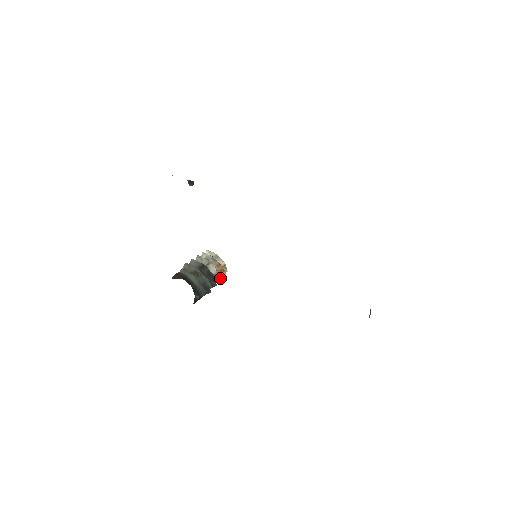
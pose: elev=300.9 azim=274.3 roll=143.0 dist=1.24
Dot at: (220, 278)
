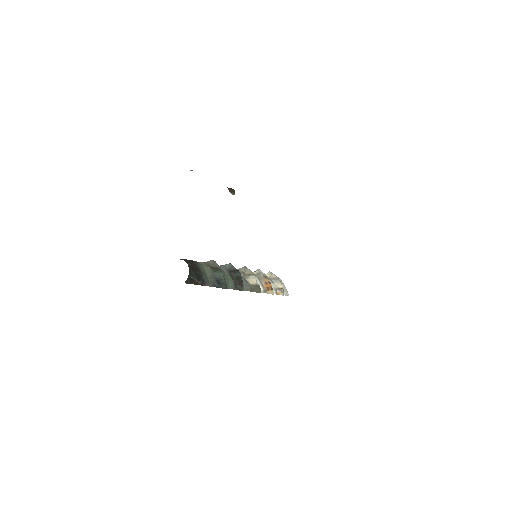
Dot at: (257, 290)
